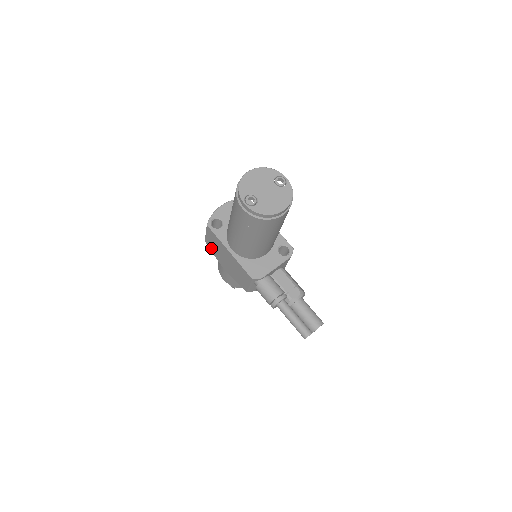
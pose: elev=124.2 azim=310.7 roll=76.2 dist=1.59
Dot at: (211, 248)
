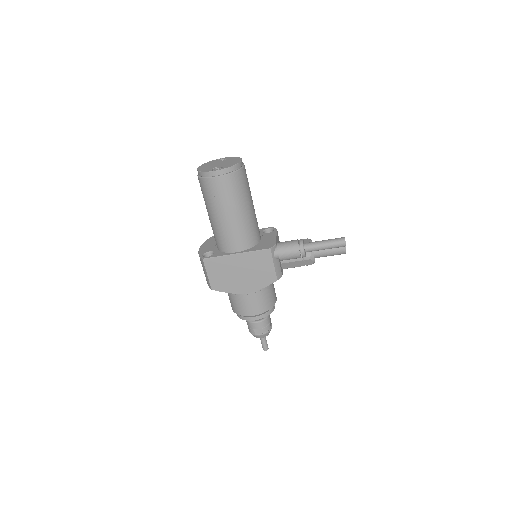
Dot at: (221, 287)
